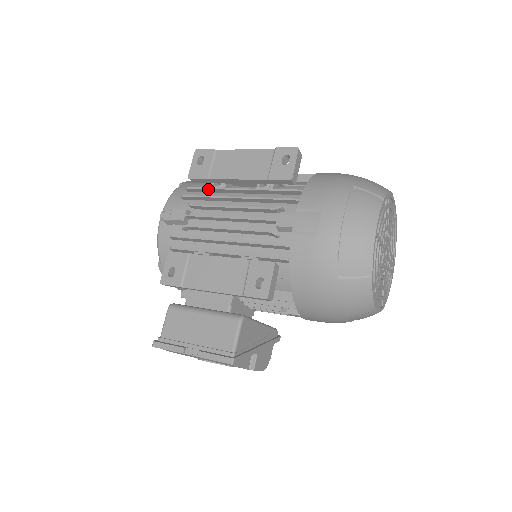
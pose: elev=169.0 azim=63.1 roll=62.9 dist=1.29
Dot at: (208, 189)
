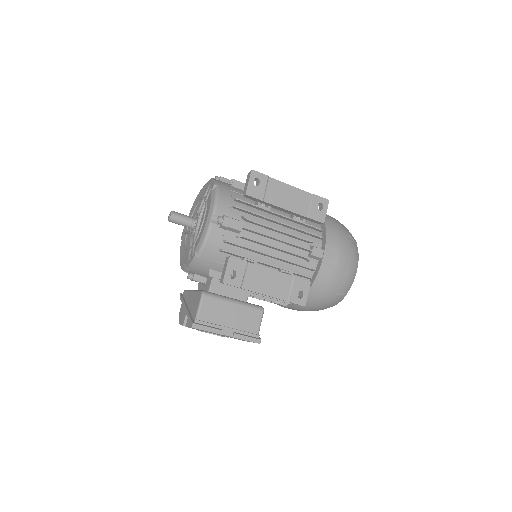
Dot at: (256, 206)
